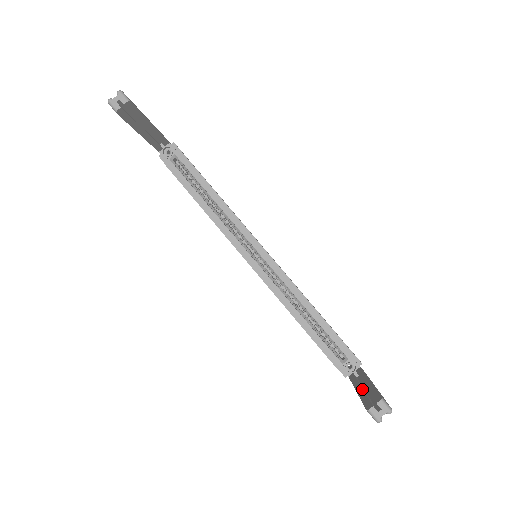
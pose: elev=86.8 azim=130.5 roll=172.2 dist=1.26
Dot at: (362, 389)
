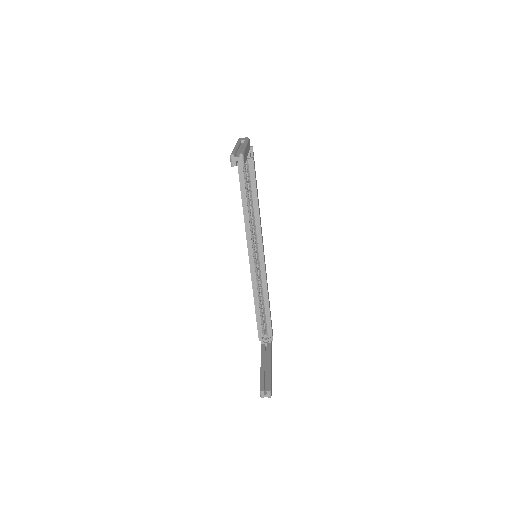
Dot at: (264, 368)
